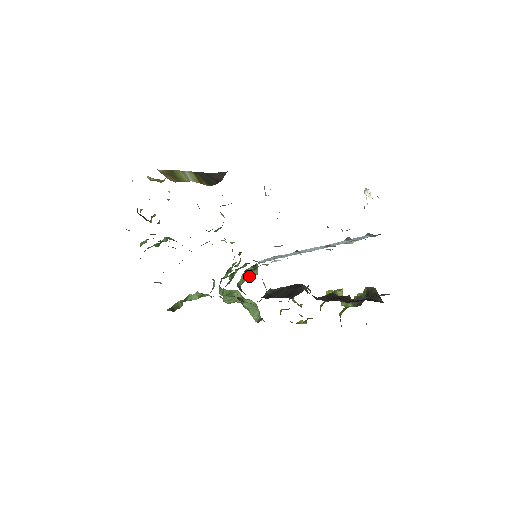
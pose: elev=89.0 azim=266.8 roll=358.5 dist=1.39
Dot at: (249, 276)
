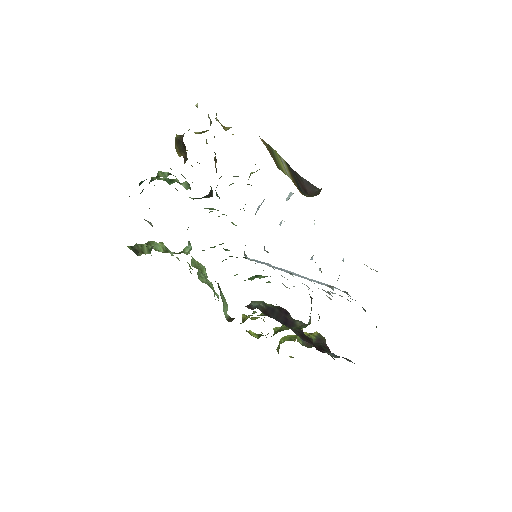
Dot at: (251, 278)
